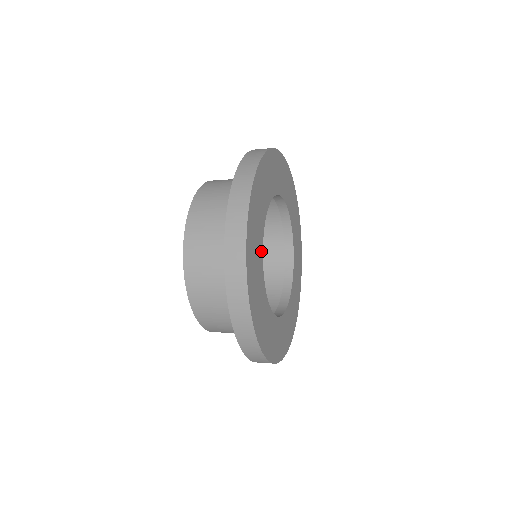
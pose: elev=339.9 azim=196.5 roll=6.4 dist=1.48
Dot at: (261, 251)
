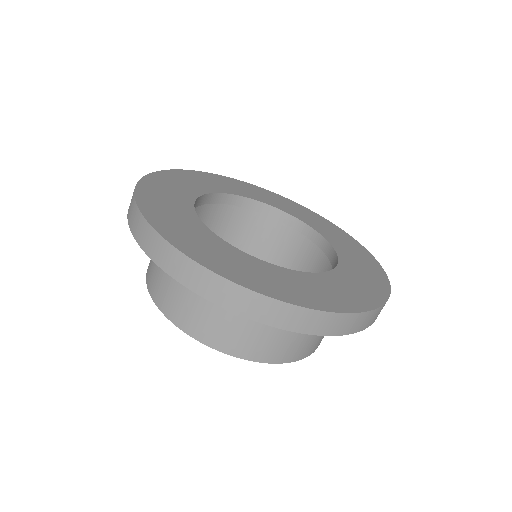
Dot at: (191, 198)
